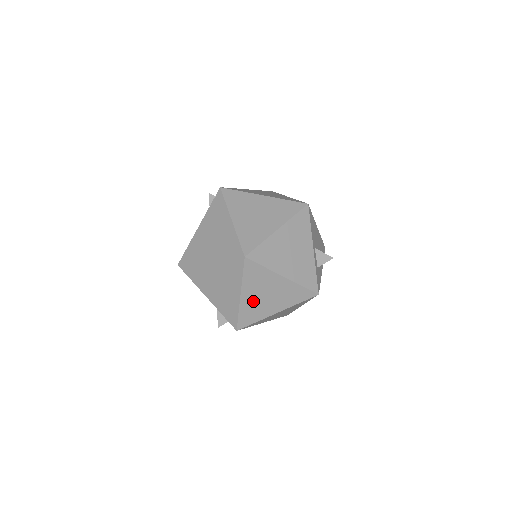
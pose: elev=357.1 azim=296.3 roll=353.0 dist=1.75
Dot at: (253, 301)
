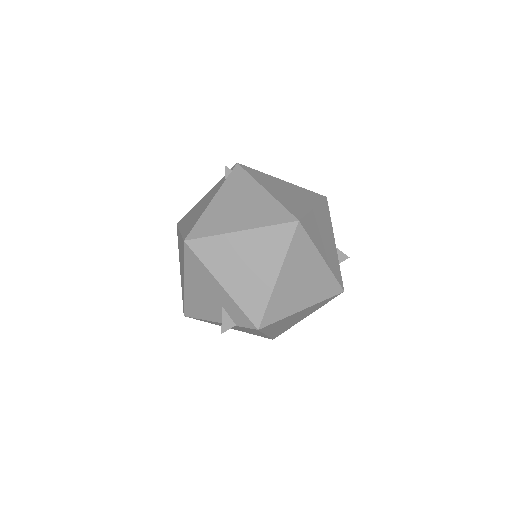
Dot at: (287, 287)
